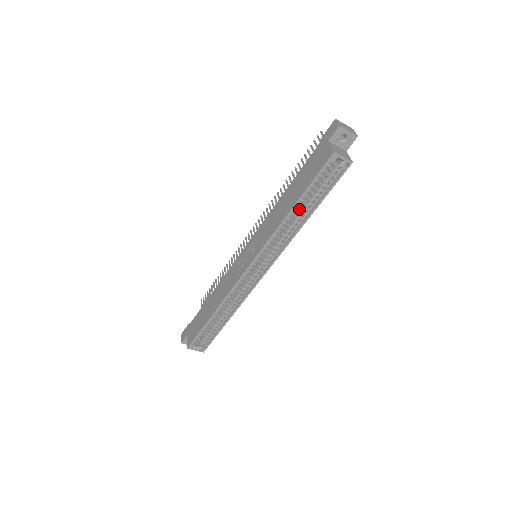
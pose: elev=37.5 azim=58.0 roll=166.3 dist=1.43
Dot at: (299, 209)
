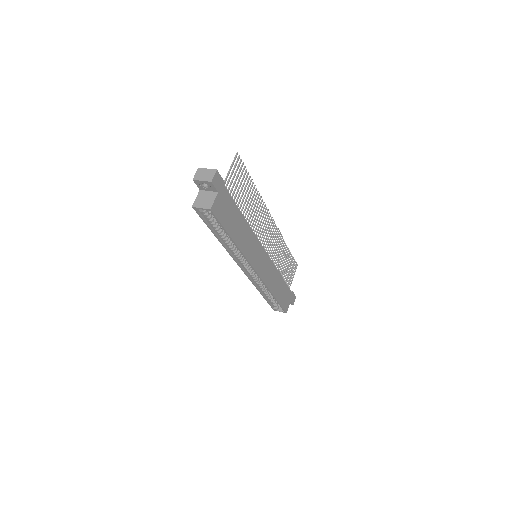
Dot at: occluded
